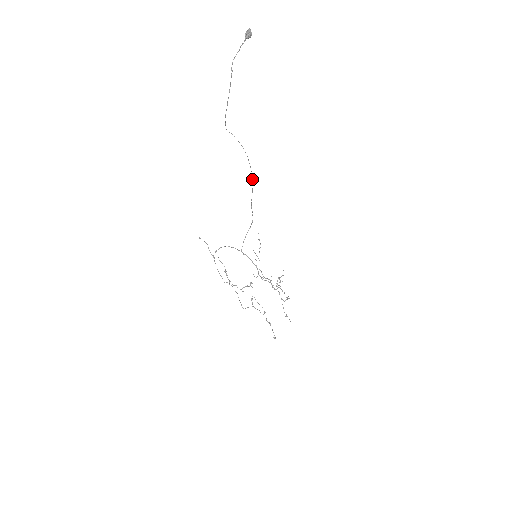
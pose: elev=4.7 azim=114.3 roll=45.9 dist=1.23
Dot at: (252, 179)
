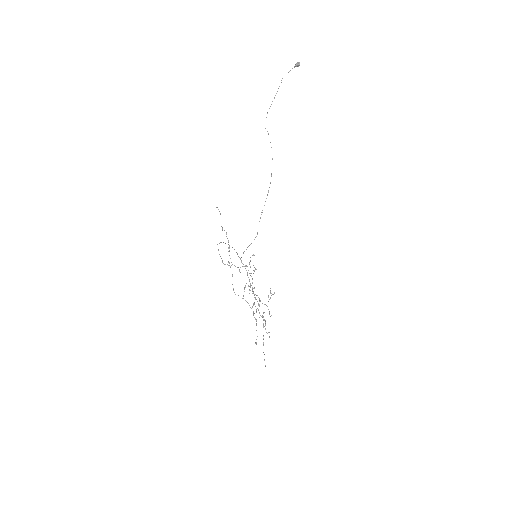
Dot at: occluded
